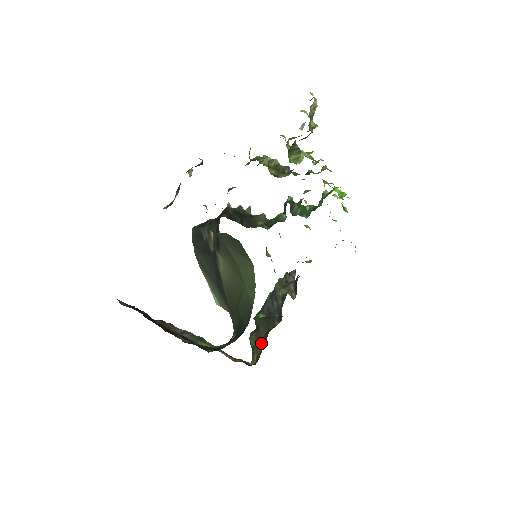
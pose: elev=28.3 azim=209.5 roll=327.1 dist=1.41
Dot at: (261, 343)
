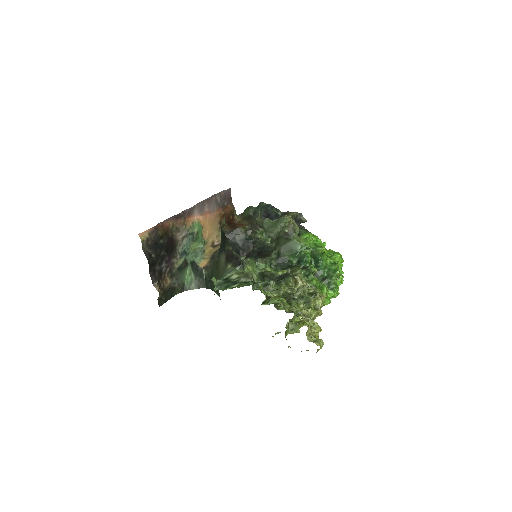
Dot at: (248, 221)
